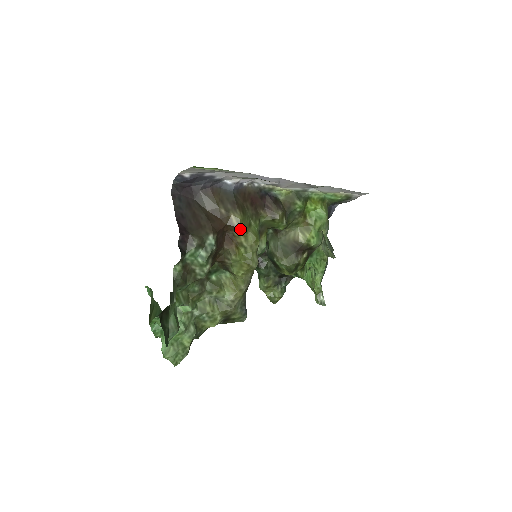
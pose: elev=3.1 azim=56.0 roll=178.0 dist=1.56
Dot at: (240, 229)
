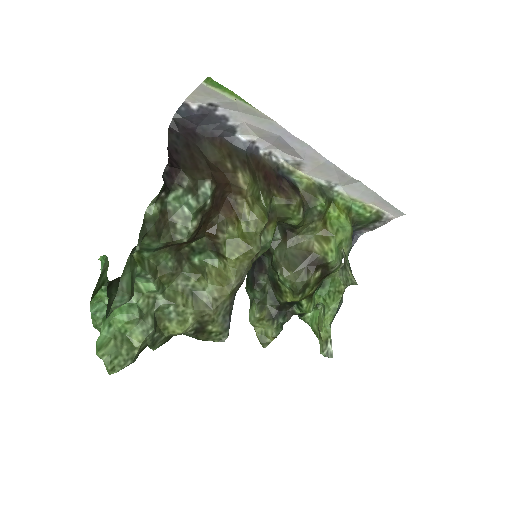
Dot at: (246, 194)
